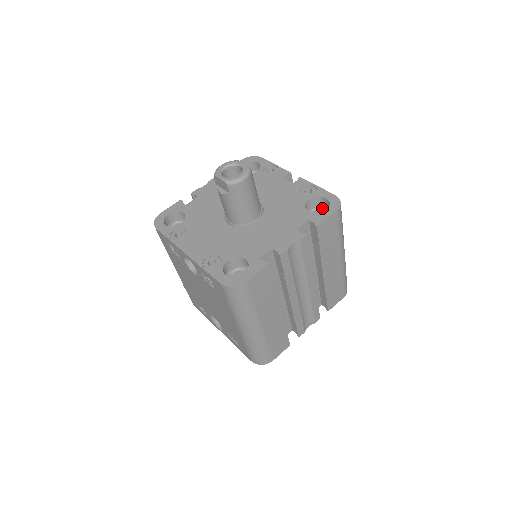
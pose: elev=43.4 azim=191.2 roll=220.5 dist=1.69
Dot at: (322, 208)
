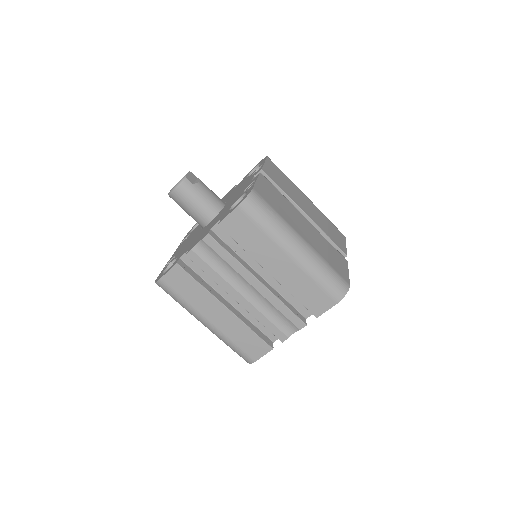
Dot at: occluded
